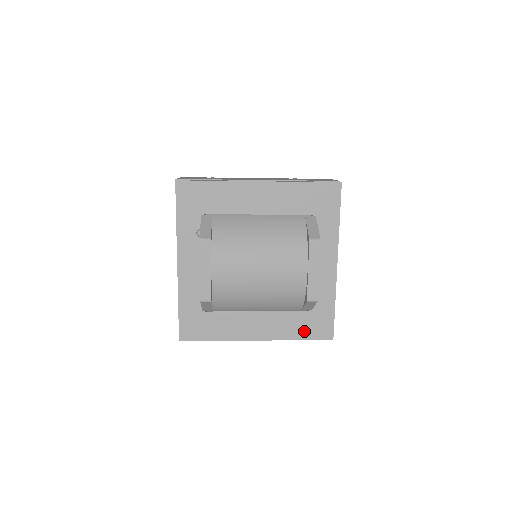
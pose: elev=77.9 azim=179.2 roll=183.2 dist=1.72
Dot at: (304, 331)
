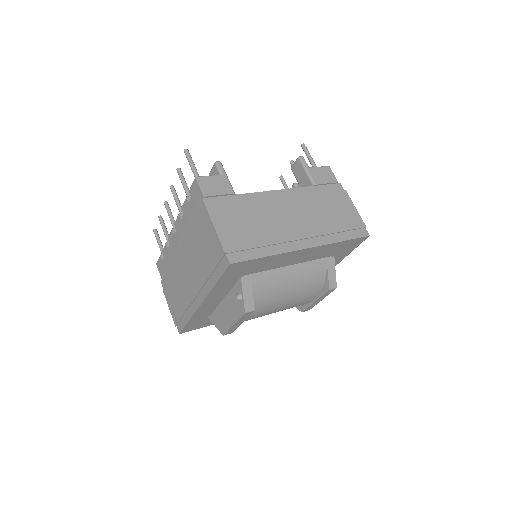
Dot at: occluded
